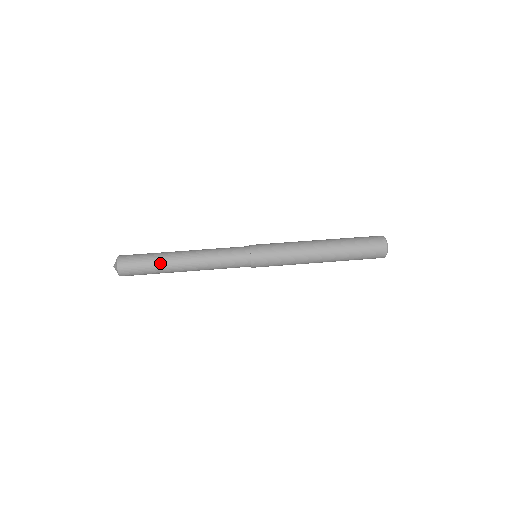
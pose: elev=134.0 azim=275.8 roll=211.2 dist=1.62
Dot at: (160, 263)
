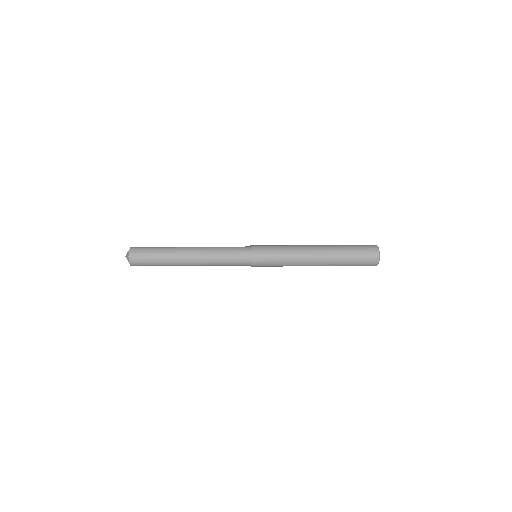
Dot at: (168, 248)
